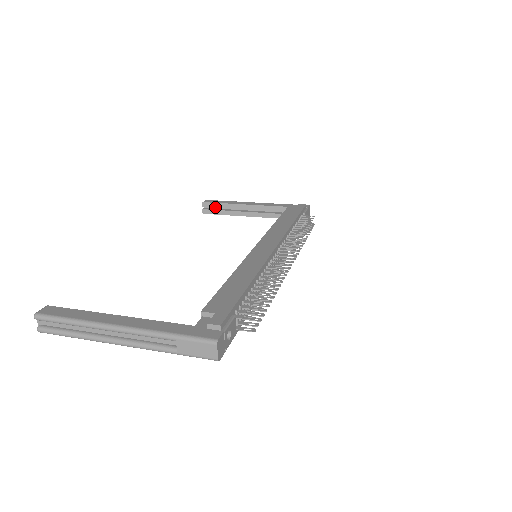
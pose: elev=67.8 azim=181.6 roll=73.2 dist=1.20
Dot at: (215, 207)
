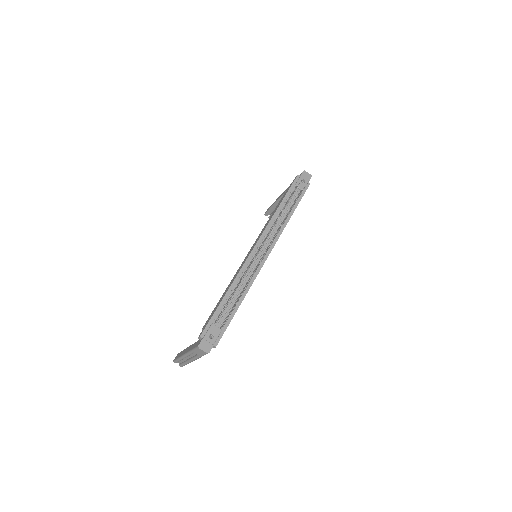
Dot at: (272, 211)
